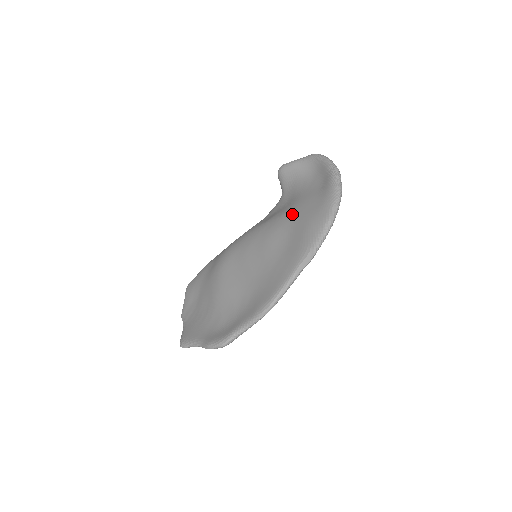
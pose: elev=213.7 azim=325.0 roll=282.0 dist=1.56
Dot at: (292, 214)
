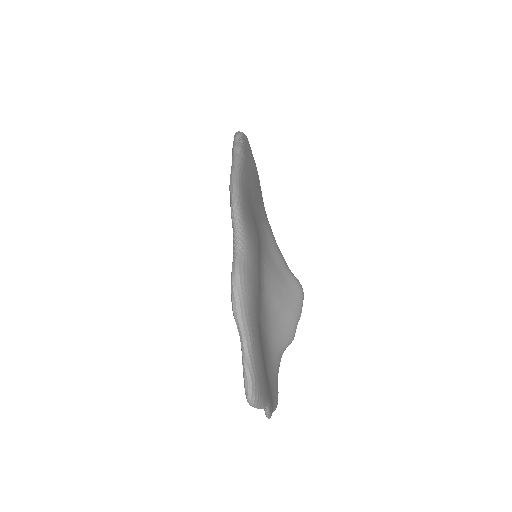
Dot at: occluded
